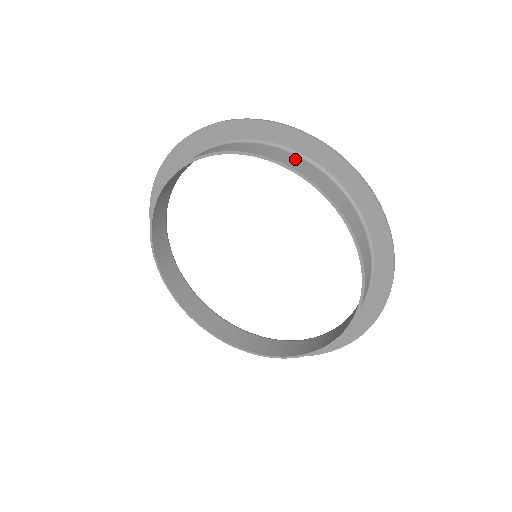
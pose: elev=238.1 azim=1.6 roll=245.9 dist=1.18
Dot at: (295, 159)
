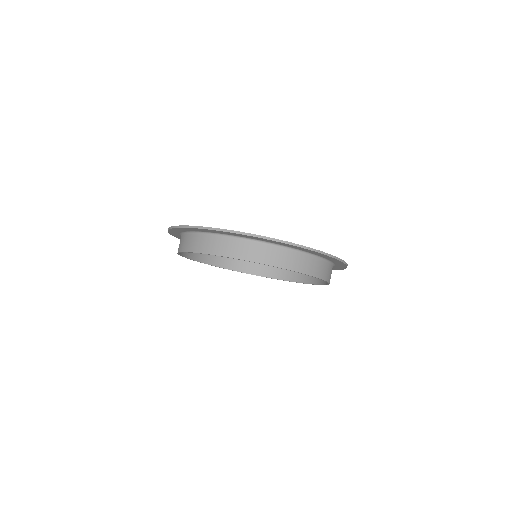
Dot at: (204, 240)
